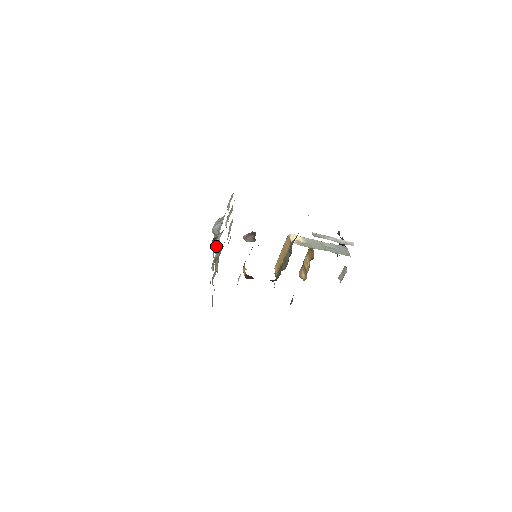
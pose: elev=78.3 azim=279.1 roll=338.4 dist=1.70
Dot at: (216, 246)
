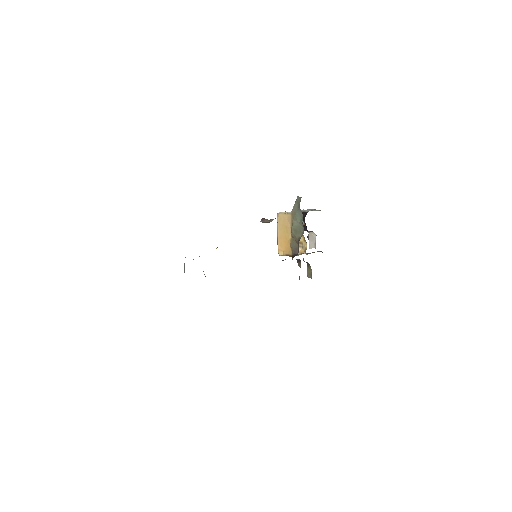
Dot at: occluded
